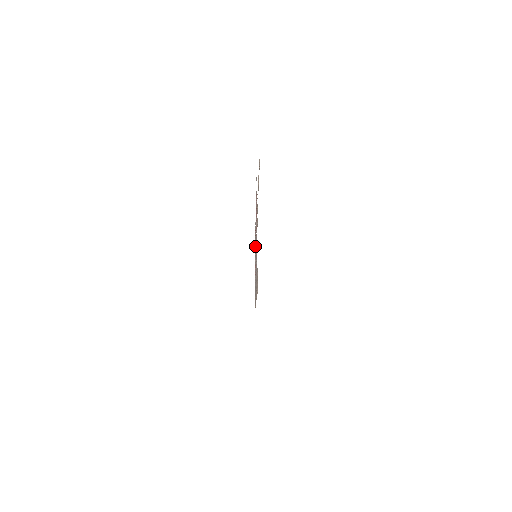
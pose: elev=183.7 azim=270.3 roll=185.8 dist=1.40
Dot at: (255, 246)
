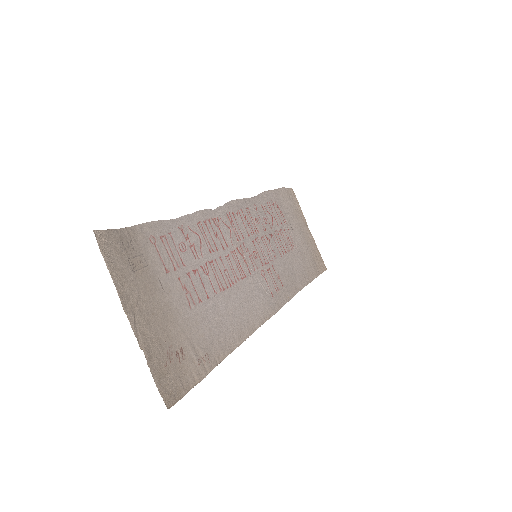
Dot at: (272, 222)
